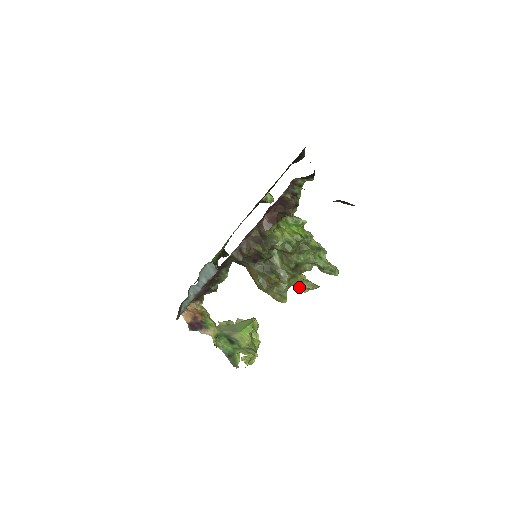
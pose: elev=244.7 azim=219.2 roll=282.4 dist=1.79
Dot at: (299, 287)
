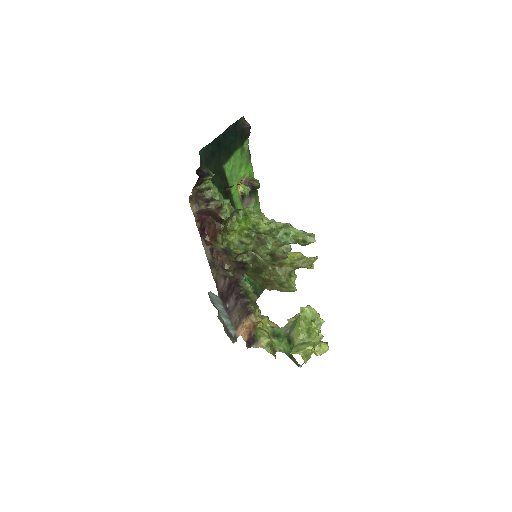
Dot at: occluded
